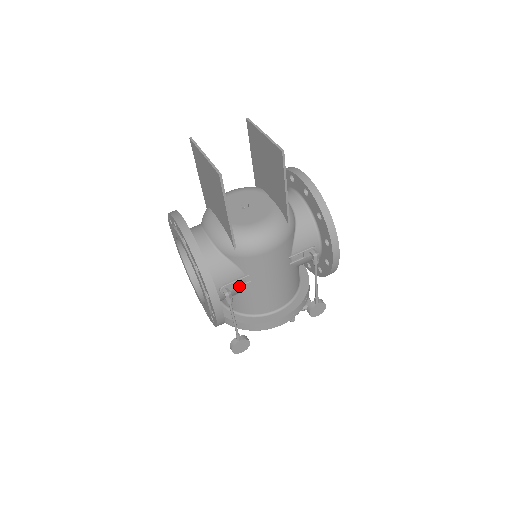
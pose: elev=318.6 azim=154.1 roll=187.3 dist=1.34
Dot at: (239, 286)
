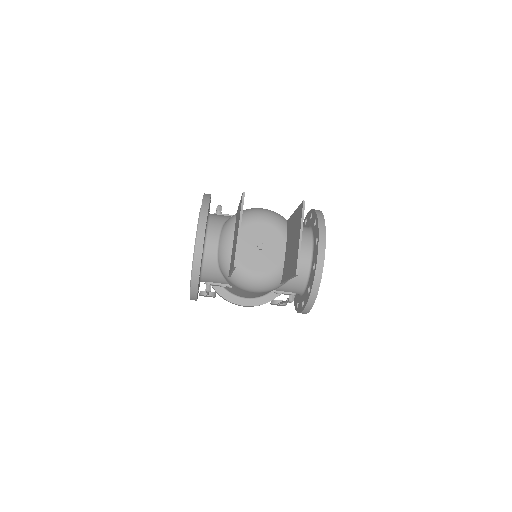
Dot at: (221, 286)
